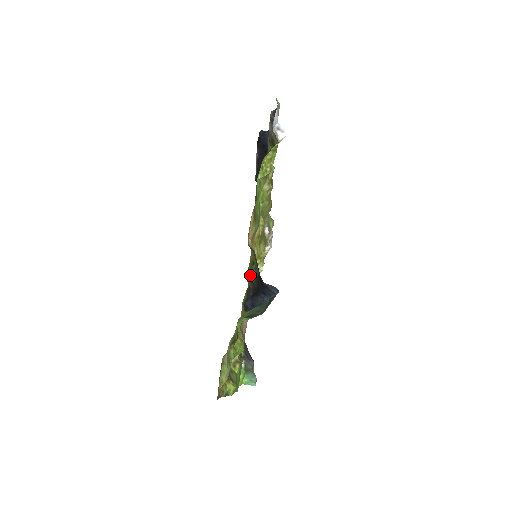
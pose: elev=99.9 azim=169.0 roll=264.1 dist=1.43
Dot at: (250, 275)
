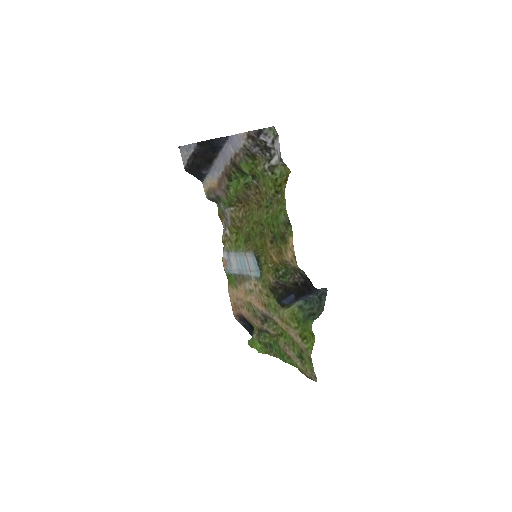
Dot at: (279, 280)
